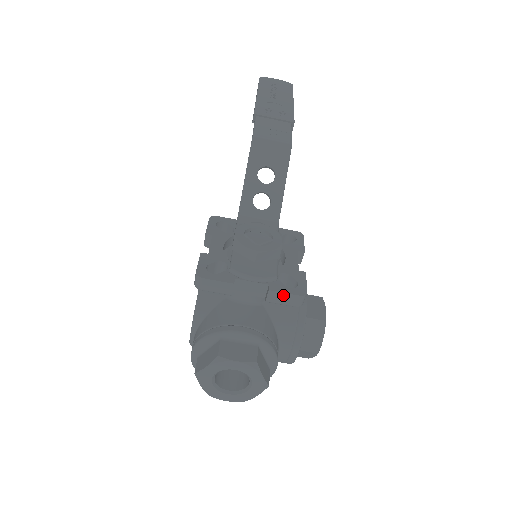
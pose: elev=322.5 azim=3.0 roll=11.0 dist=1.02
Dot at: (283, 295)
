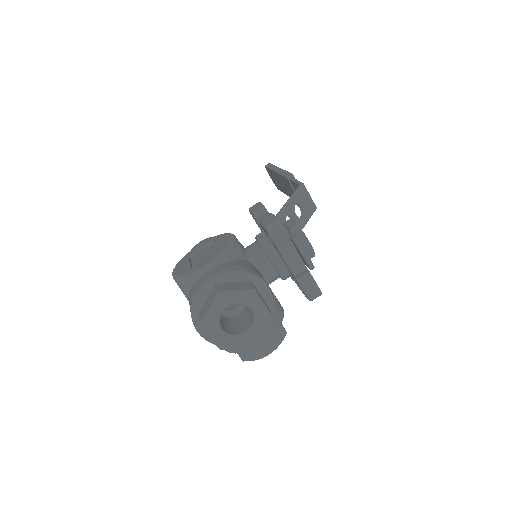
Dot at: (313, 282)
